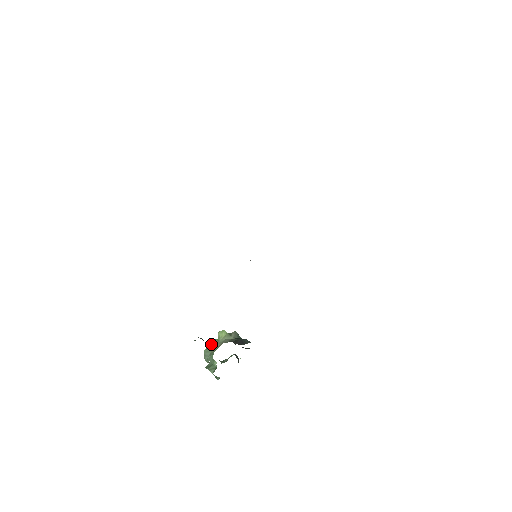
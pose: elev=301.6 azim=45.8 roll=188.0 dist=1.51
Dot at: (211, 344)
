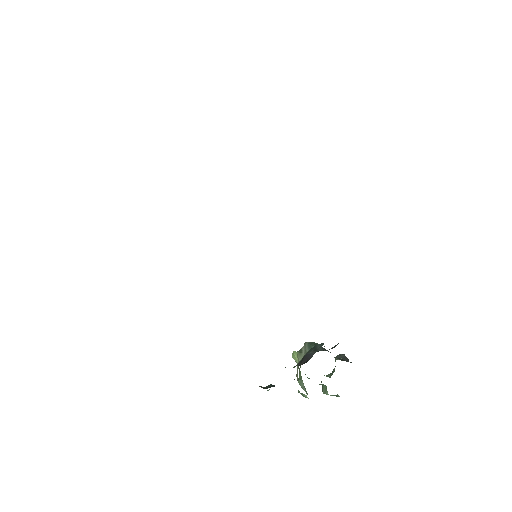
Dot at: (299, 372)
